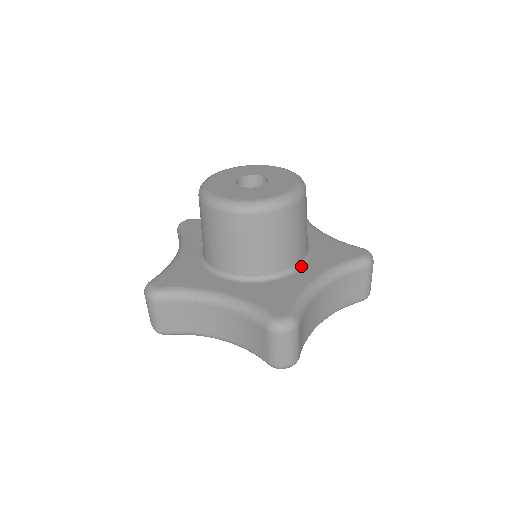
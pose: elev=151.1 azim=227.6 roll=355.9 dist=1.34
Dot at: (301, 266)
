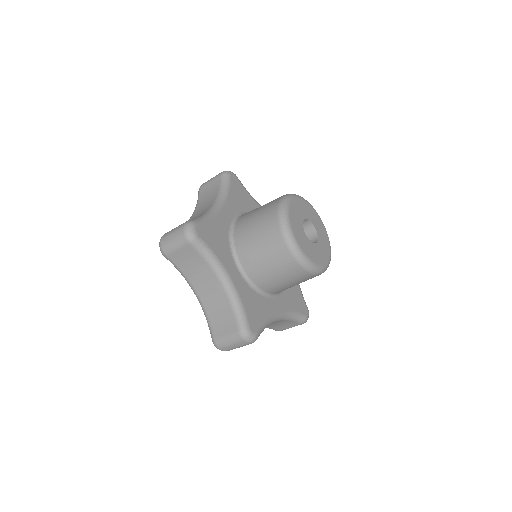
Dot at: (277, 295)
